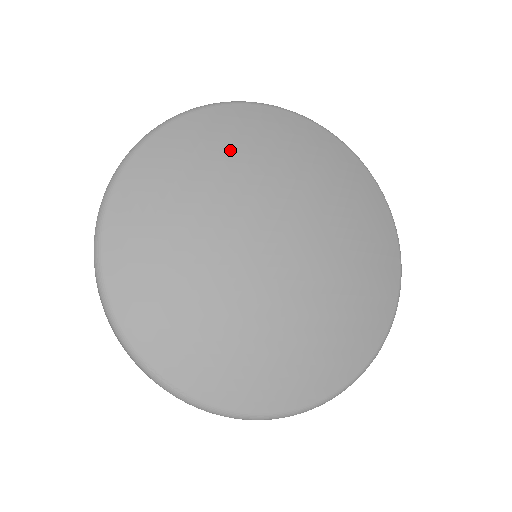
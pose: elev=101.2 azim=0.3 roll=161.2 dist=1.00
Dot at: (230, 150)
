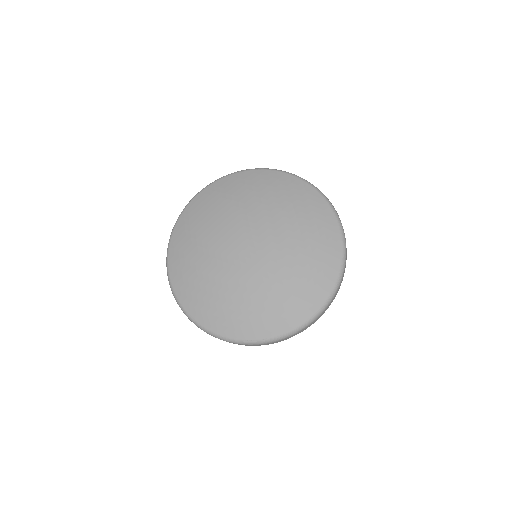
Dot at: (199, 228)
